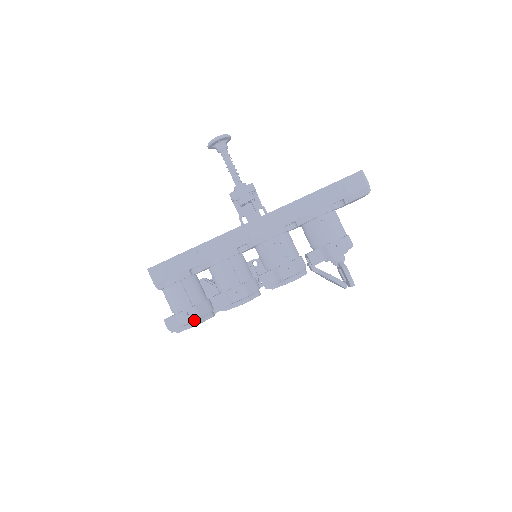
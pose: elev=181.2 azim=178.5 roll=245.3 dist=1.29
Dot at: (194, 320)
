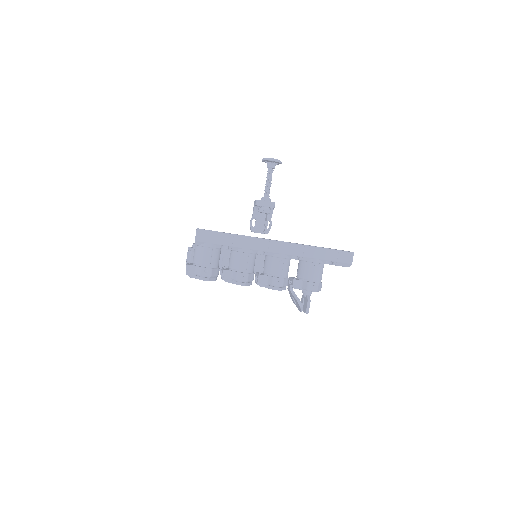
Dot at: (206, 277)
